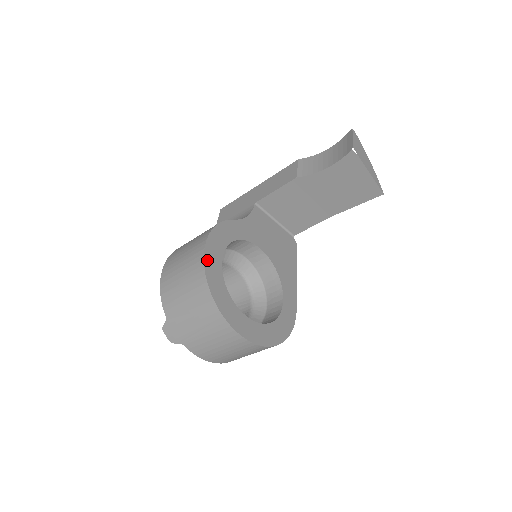
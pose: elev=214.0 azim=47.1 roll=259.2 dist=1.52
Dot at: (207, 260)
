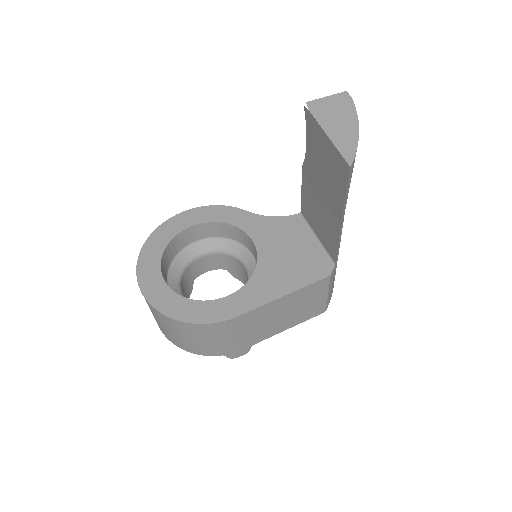
Dot at: (175, 219)
